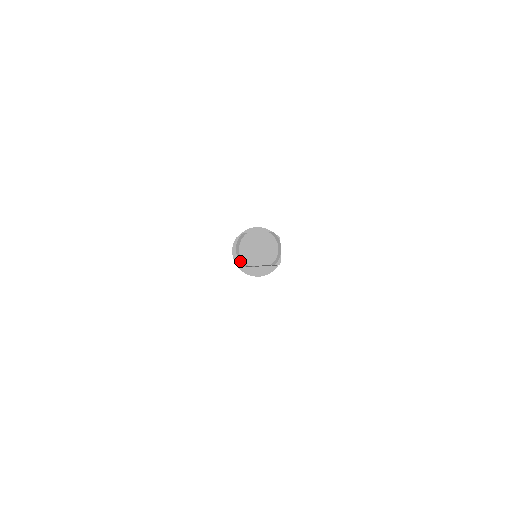
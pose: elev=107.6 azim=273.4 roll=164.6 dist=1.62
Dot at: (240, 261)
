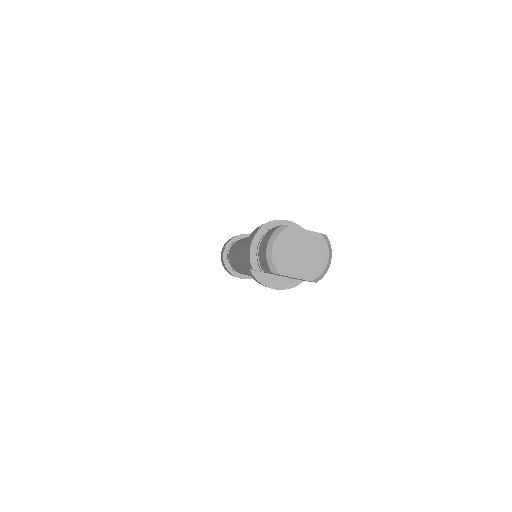
Dot at: (269, 263)
